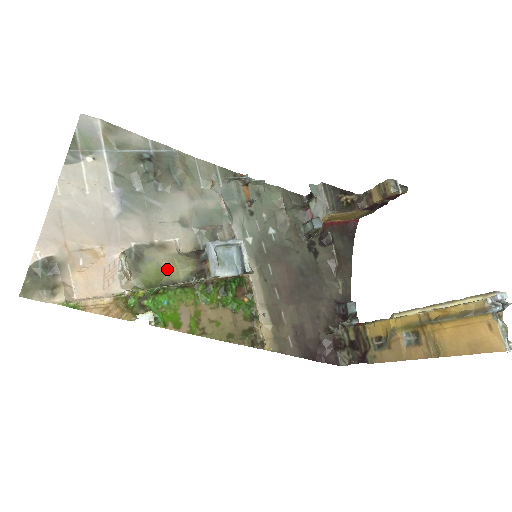
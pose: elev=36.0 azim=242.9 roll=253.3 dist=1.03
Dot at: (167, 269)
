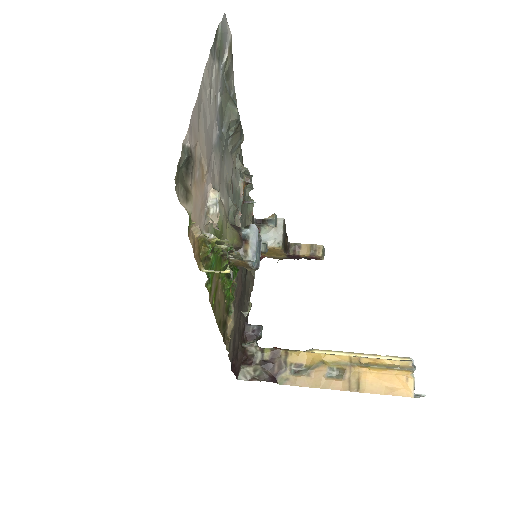
Dot at: (224, 230)
